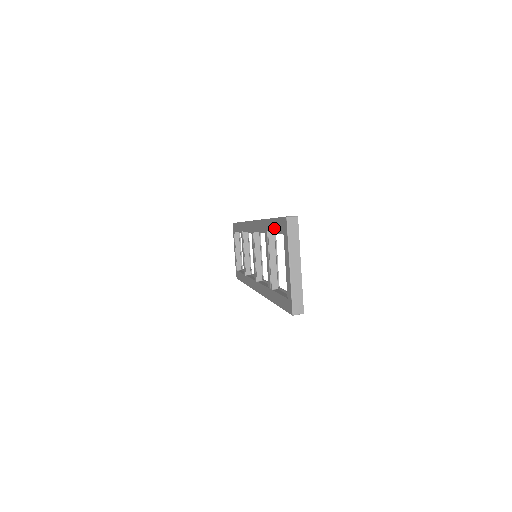
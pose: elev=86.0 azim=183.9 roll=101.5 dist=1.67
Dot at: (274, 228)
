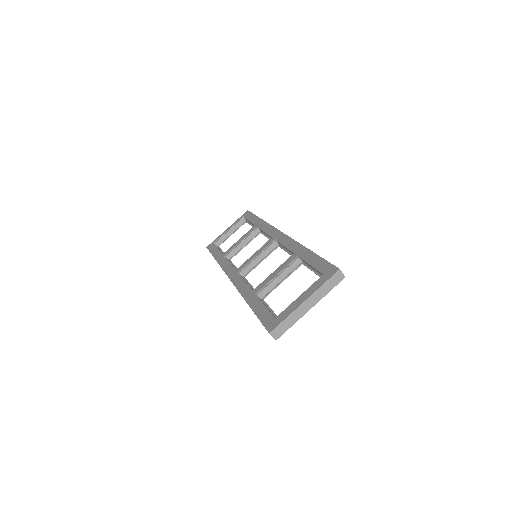
Dot at: (312, 262)
